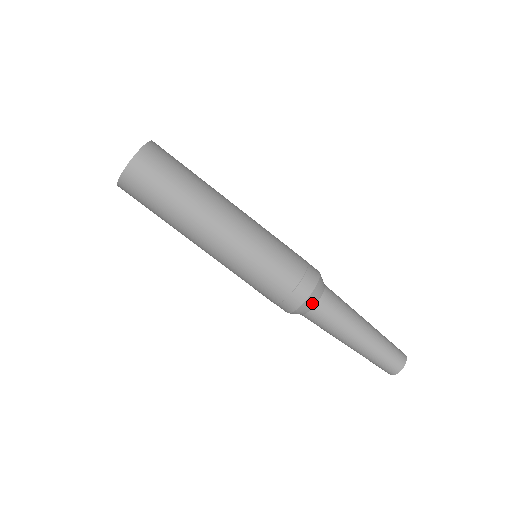
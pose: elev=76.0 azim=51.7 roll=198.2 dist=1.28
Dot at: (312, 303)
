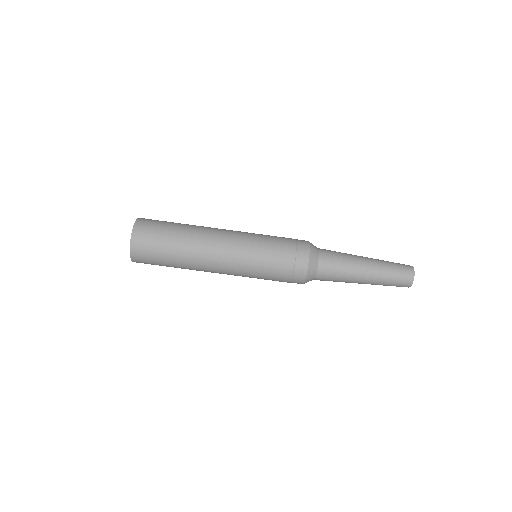
Dot at: (312, 278)
